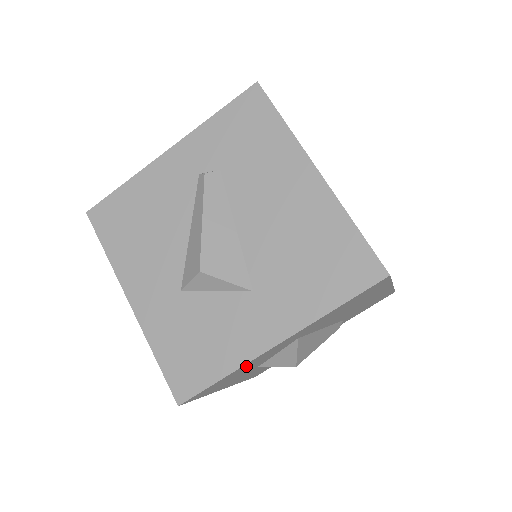
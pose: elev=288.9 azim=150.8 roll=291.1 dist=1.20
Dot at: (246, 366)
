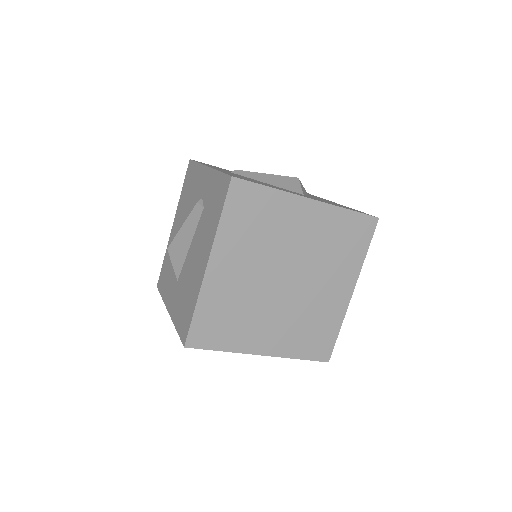
Dot at: occluded
